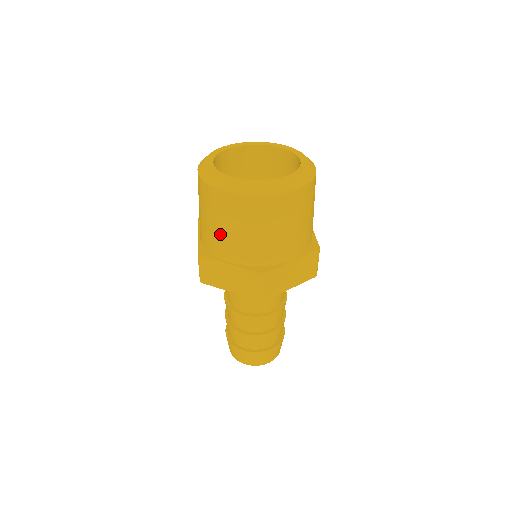
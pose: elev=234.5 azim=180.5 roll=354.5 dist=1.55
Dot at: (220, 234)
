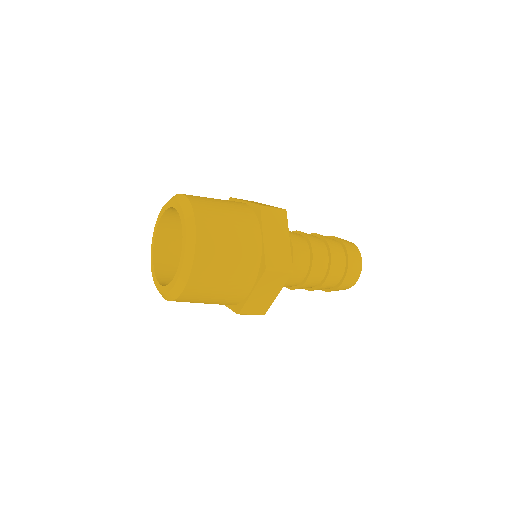
Dot at: occluded
